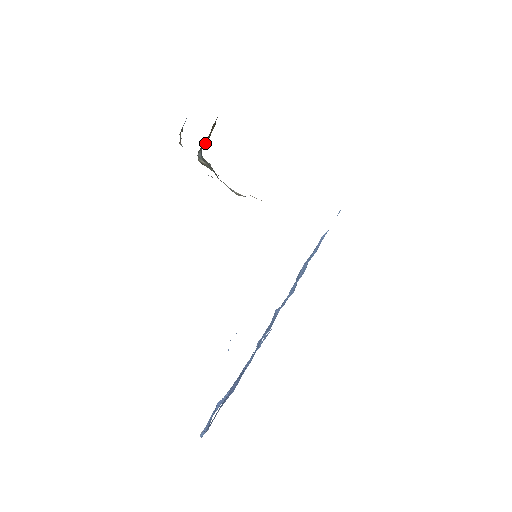
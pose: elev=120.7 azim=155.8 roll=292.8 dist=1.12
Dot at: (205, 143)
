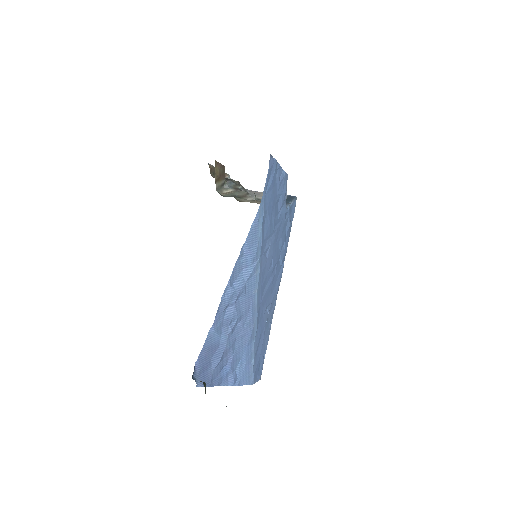
Dot at: (221, 180)
